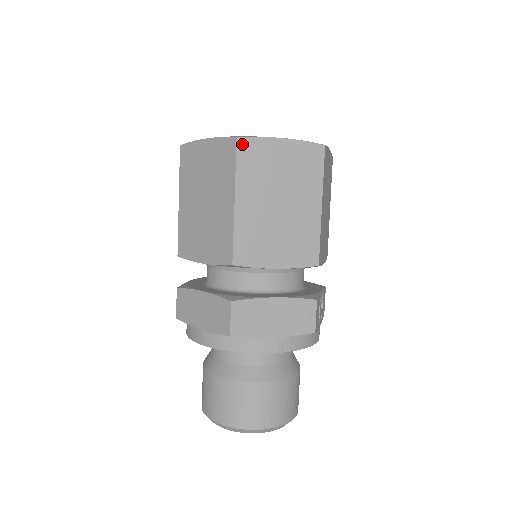
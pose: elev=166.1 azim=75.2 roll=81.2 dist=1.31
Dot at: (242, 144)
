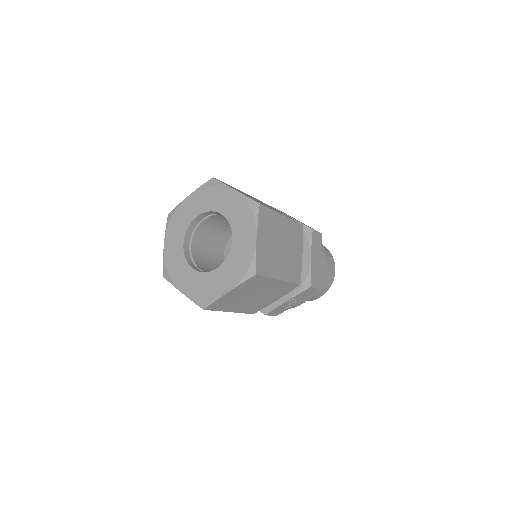
Dot at: occluded
